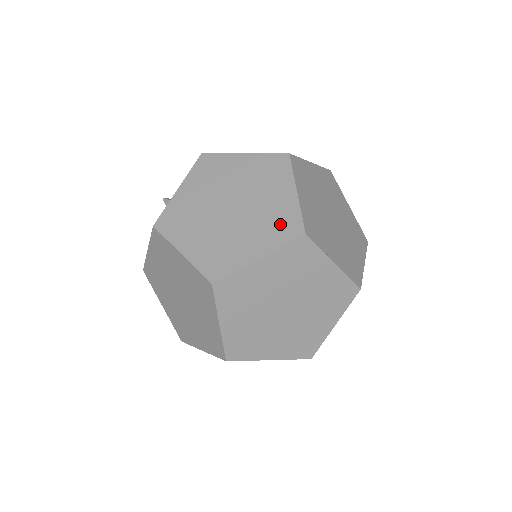
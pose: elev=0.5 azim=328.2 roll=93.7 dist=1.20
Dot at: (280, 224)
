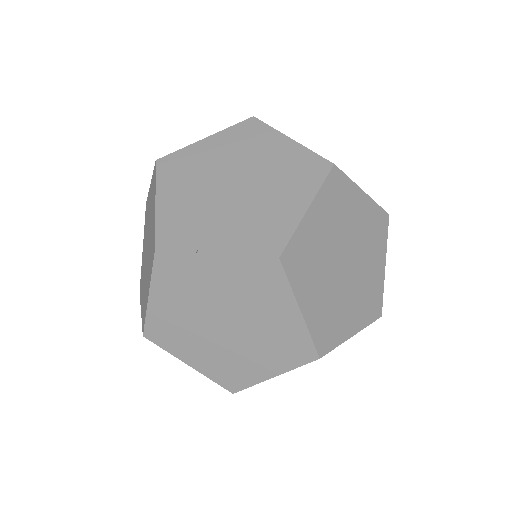
Dot at: (152, 247)
